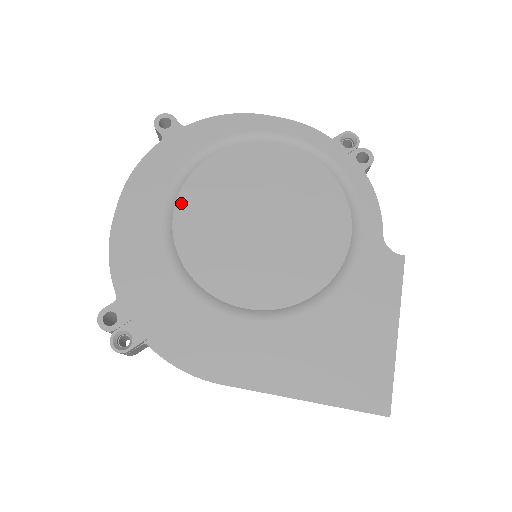
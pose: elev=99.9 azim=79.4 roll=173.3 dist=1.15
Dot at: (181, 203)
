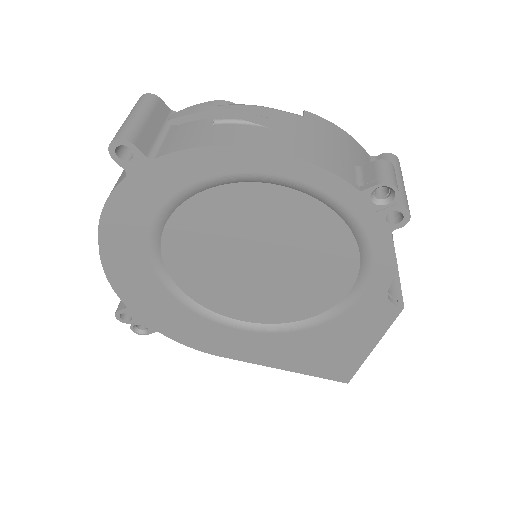
Dot at: (167, 241)
